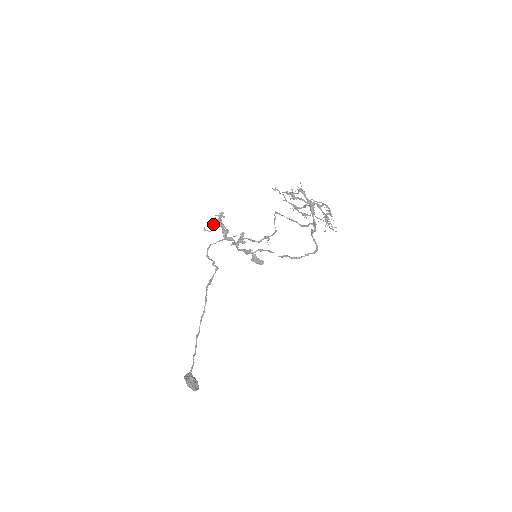
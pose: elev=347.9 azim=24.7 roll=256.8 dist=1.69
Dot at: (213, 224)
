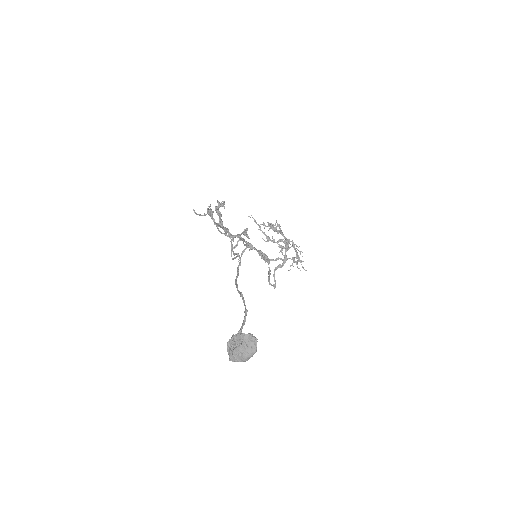
Dot at: (208, 209)
